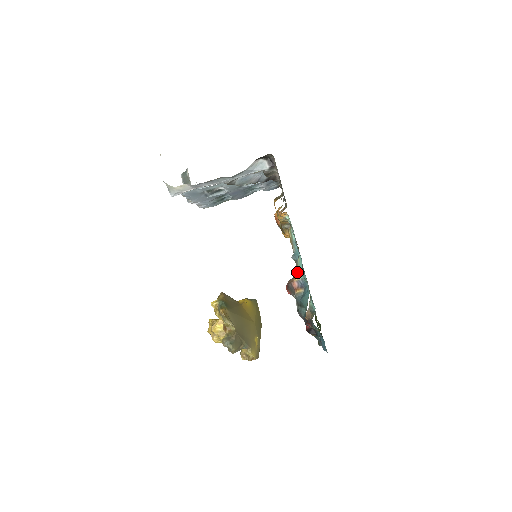
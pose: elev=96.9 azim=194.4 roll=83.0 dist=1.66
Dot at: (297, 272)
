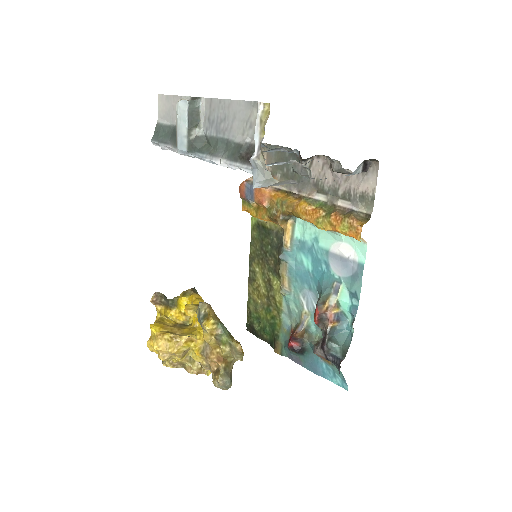
Dot at: (338, 303)
